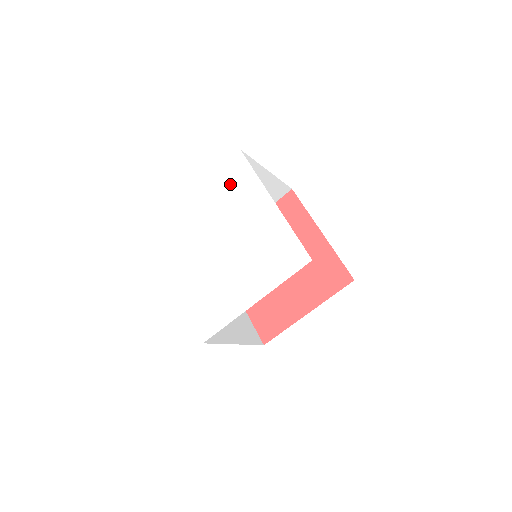
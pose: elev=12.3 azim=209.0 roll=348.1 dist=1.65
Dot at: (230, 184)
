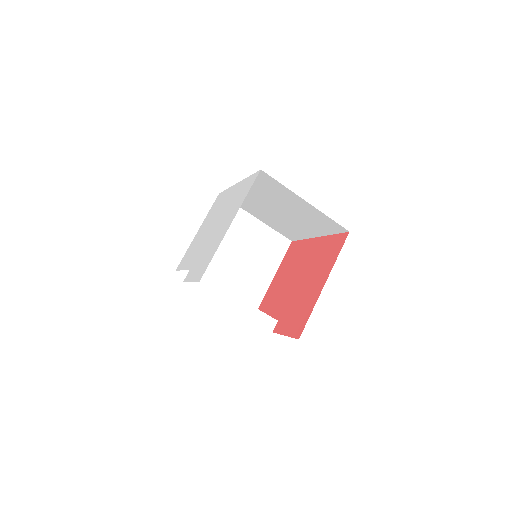
Dot at: (214, 209)
